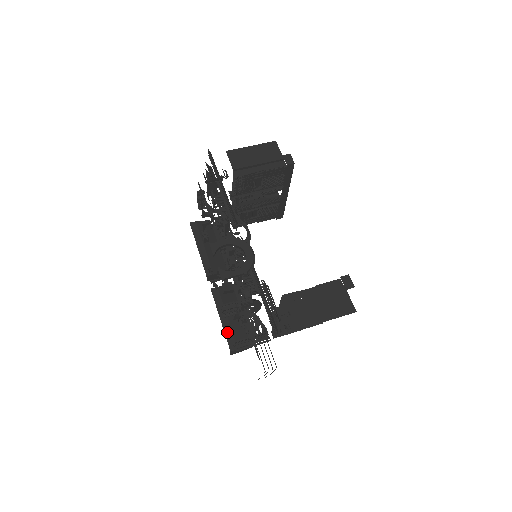
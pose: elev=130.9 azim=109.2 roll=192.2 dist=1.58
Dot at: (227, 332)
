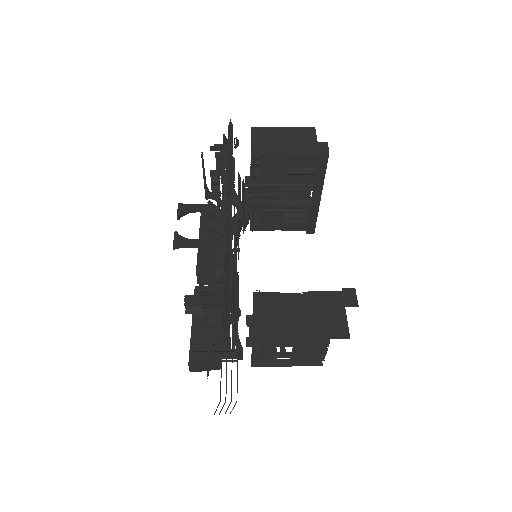
Dot at: (194, 340)
